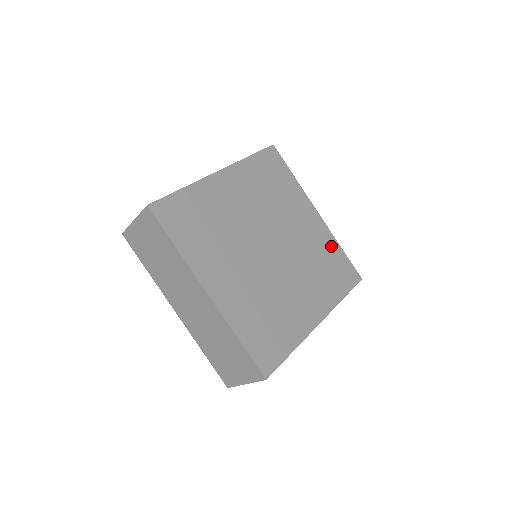
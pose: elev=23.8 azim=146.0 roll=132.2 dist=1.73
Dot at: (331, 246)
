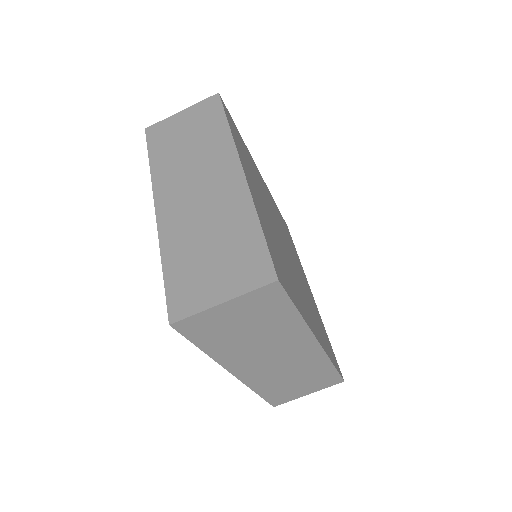
Dot at: (321, 323)
